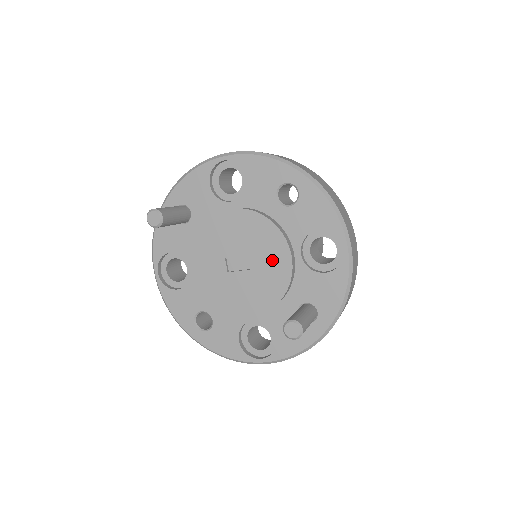
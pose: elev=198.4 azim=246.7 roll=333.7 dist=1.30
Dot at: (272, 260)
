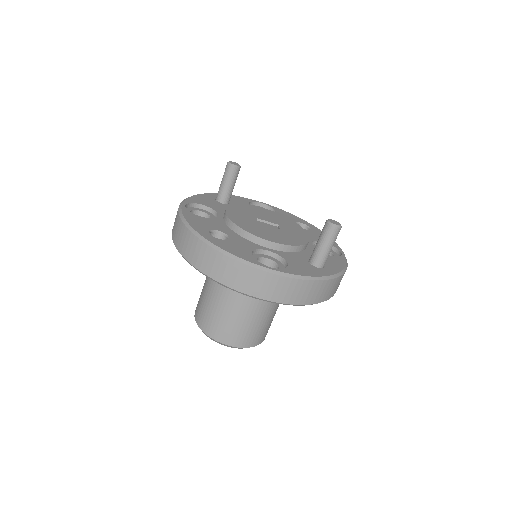
Dot at: (294, 232)
